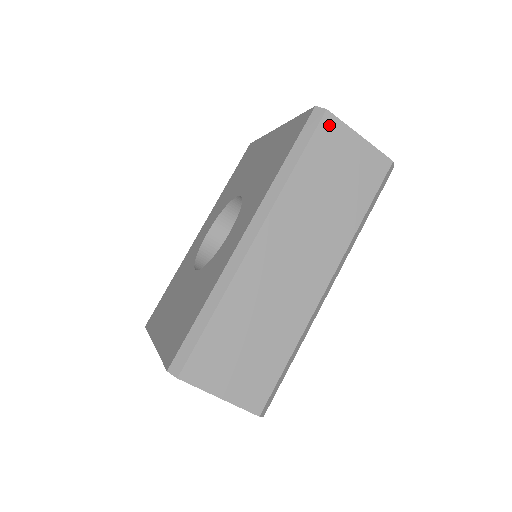
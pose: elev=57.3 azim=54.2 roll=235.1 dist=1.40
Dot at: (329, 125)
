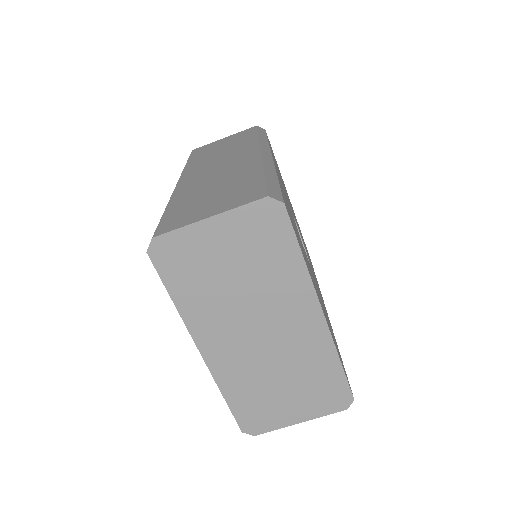
Dot at: (198, 150)
